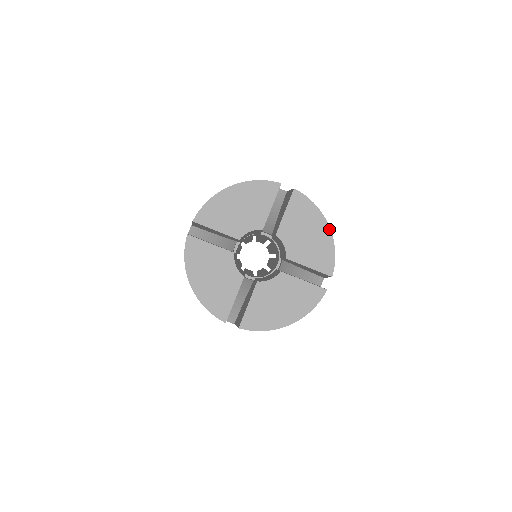
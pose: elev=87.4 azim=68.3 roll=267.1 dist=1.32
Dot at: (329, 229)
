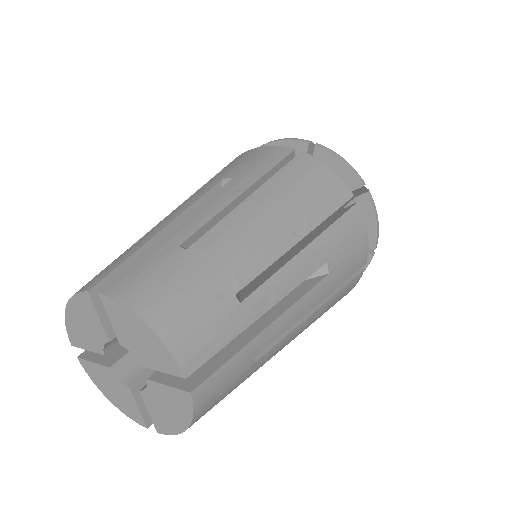
Dot at: (185, 429)
